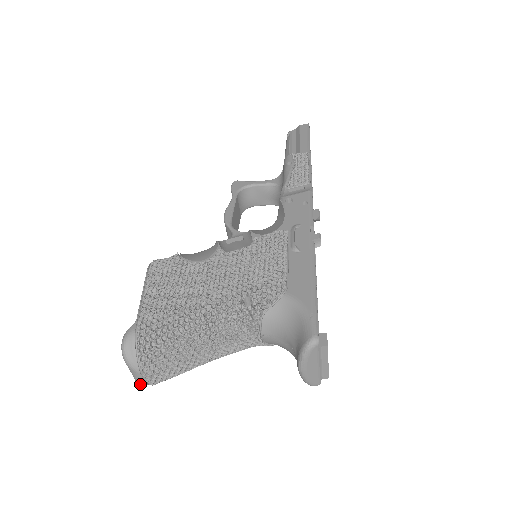
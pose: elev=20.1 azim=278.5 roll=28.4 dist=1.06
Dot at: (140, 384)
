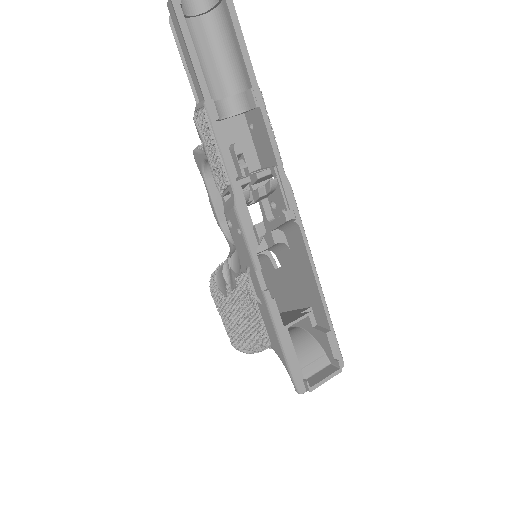
Dot at: occluded
